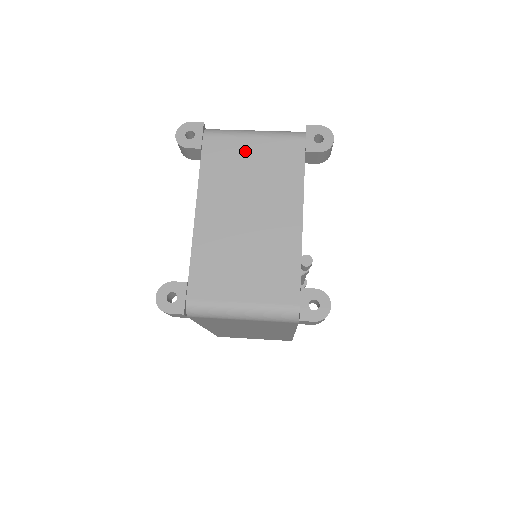
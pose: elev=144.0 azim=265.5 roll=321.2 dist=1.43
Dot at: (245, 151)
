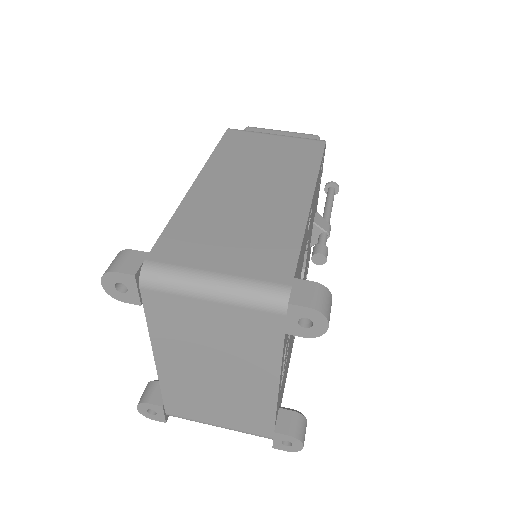
Dot at: (201, 315)
